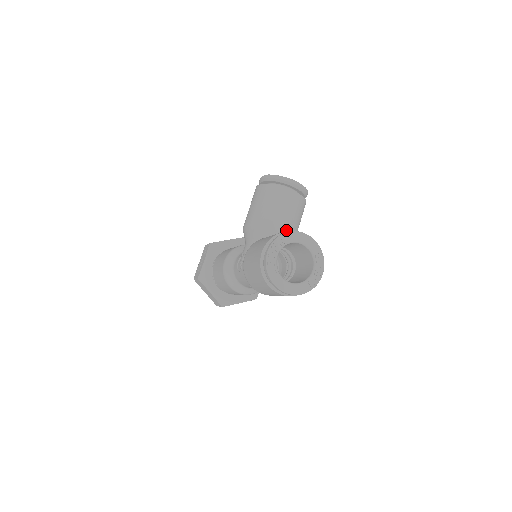
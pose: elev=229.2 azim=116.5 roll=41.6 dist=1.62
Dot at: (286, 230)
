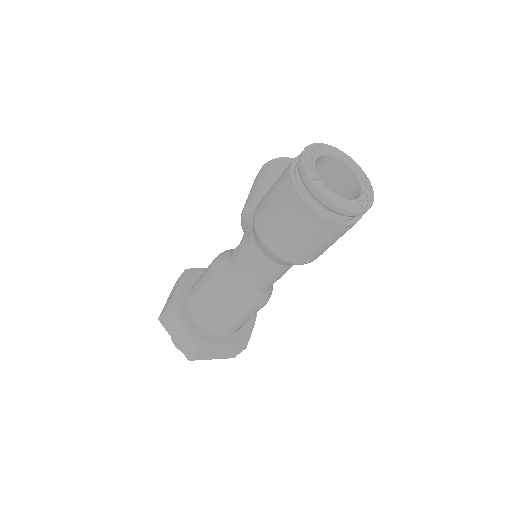
Dot at: occluded
